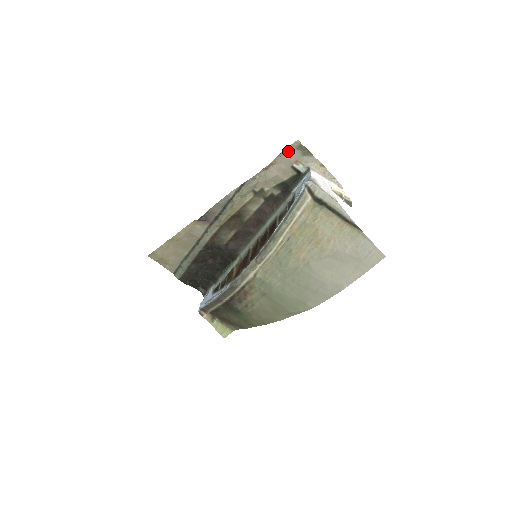
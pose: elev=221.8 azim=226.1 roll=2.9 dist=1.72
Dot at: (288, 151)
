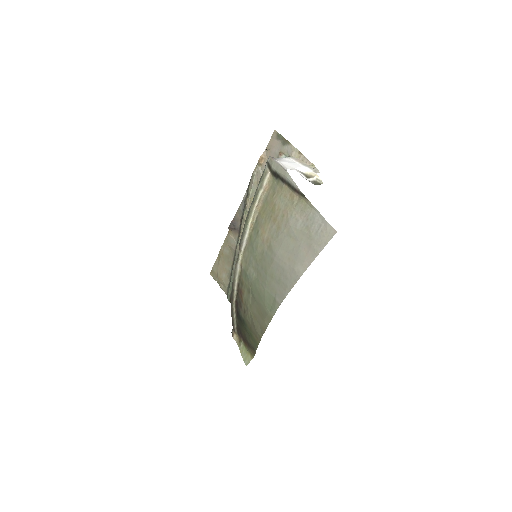
Dot at: (272, 143)
